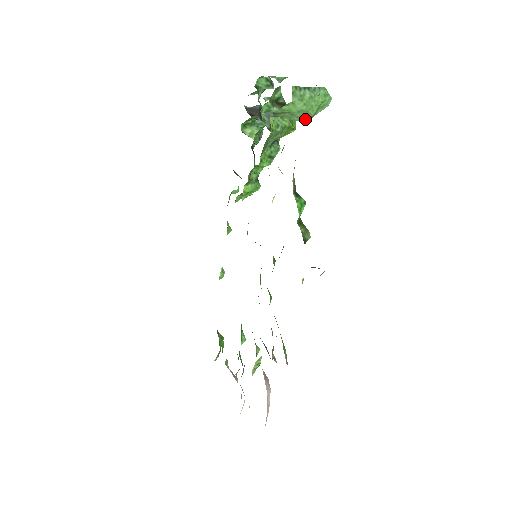
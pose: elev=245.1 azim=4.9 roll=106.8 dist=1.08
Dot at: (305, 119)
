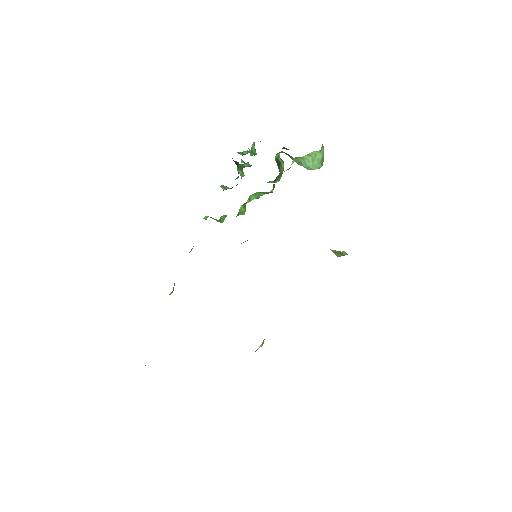
Dot at: (314, 168)
